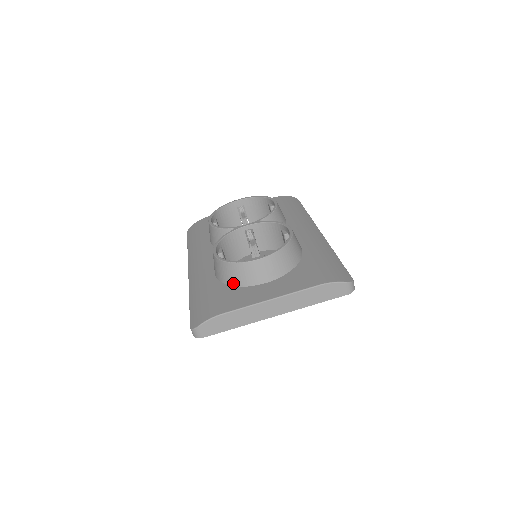
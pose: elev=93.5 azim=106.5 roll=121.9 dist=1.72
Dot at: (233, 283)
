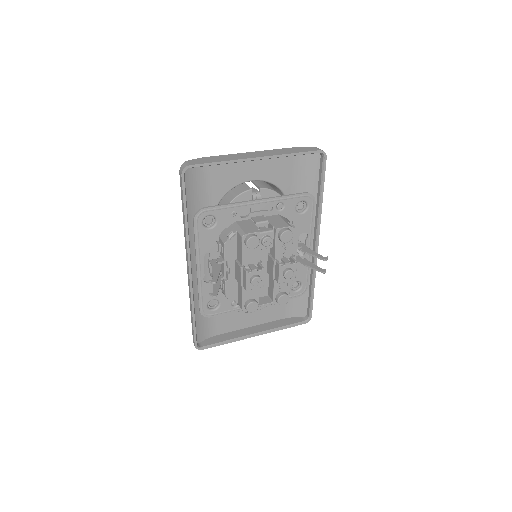
Dot at: occluded
